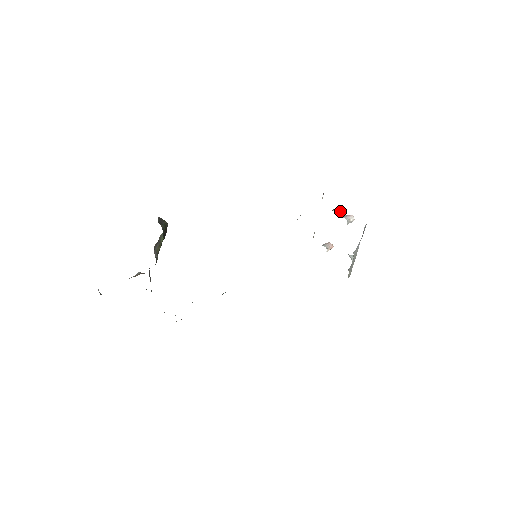
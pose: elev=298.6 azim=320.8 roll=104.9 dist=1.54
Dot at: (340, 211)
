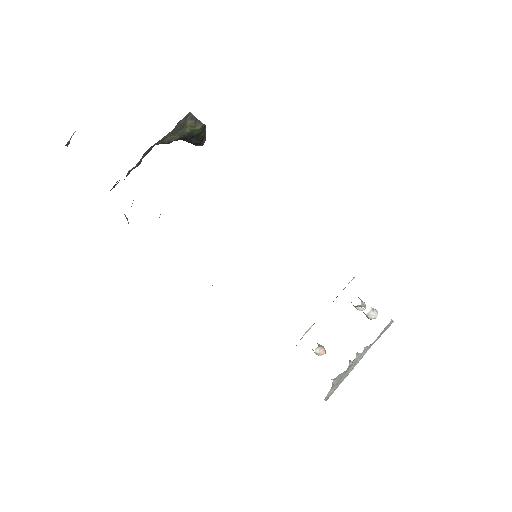
Dot at: (363, 302)
